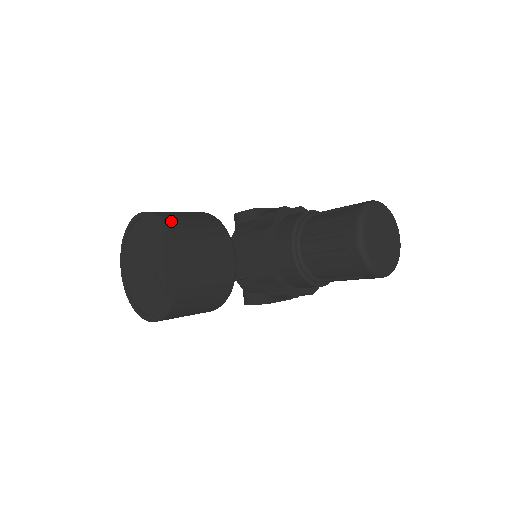
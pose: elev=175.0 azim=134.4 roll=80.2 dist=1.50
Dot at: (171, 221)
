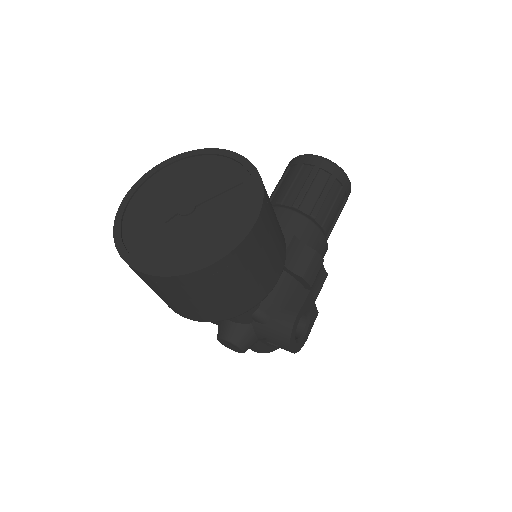
Dot at: occluded
